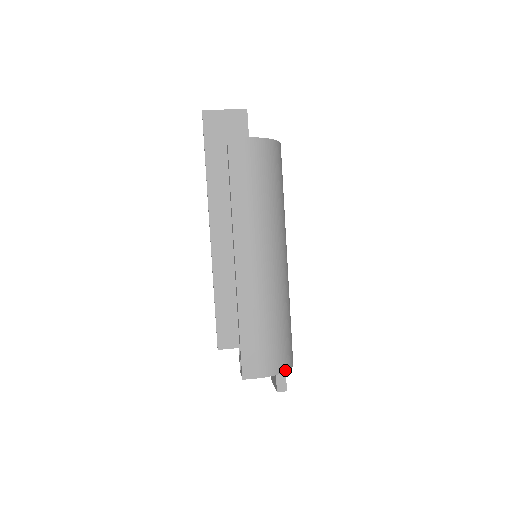
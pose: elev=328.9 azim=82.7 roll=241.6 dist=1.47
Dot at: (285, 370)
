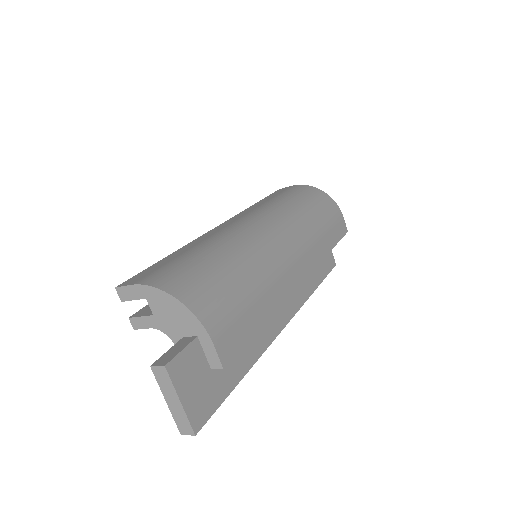
Dot at: (178, 297)
